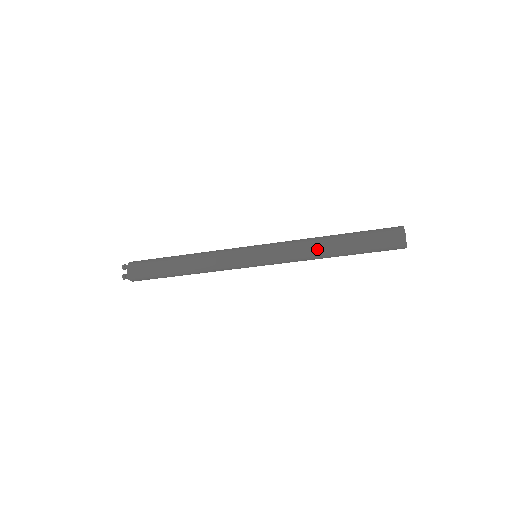
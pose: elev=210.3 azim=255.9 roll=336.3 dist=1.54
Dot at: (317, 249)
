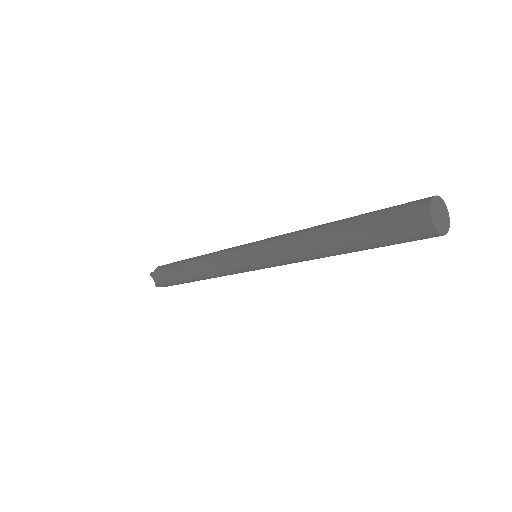
Dot at: (312, 251)
